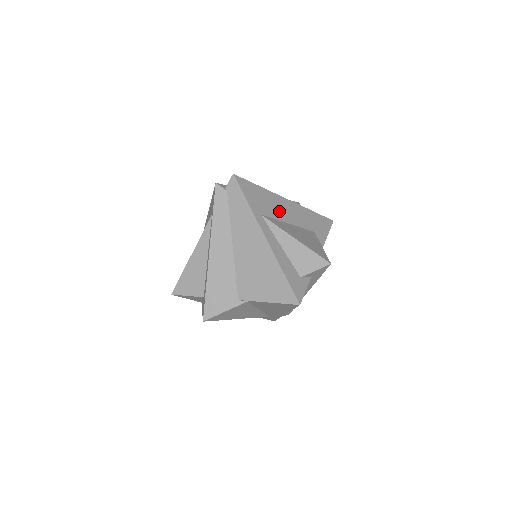
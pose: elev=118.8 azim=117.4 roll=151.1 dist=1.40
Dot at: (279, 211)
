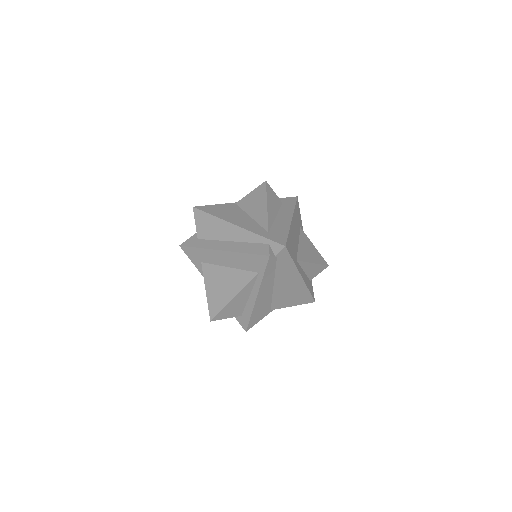
Dot at: (295, 240)
